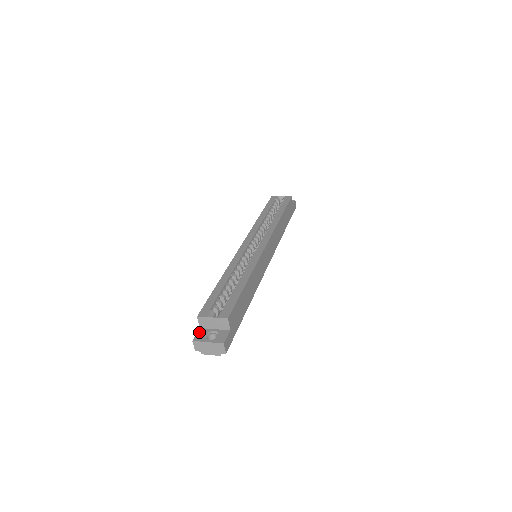
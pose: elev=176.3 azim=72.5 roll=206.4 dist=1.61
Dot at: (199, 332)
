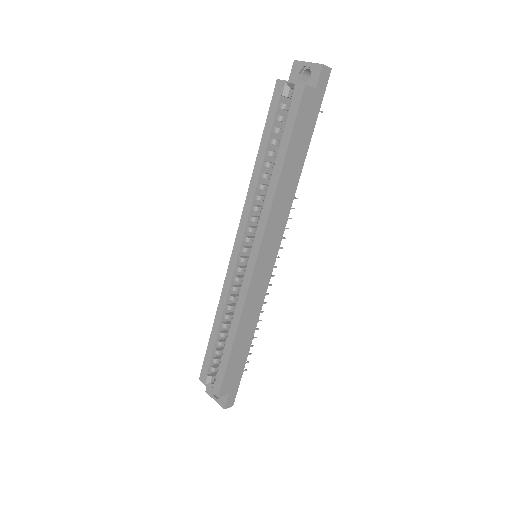
Dot at: occluded
